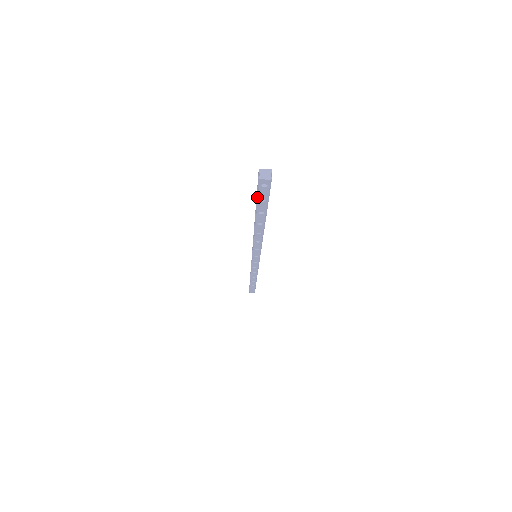
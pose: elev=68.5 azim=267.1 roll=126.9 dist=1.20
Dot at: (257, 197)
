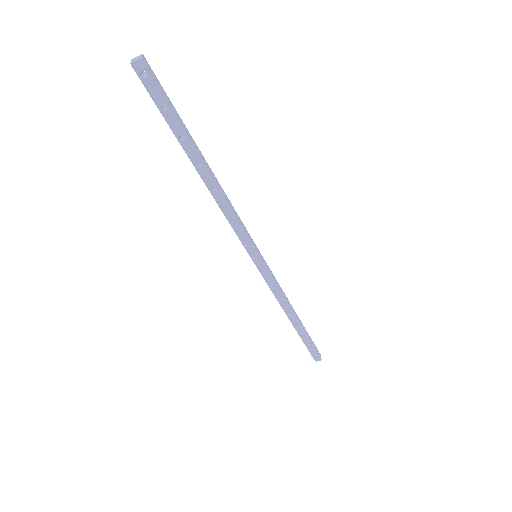
Dot at: (156, 105)
